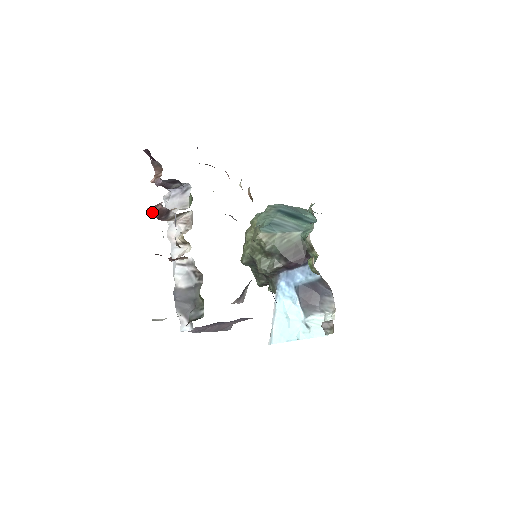
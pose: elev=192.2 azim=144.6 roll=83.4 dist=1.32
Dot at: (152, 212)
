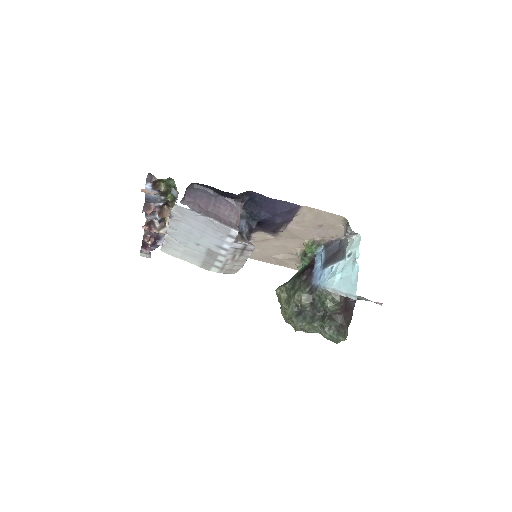
Dot at: (145, 228)
